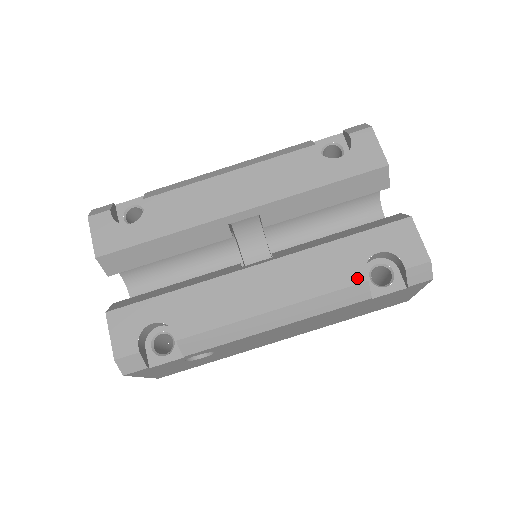
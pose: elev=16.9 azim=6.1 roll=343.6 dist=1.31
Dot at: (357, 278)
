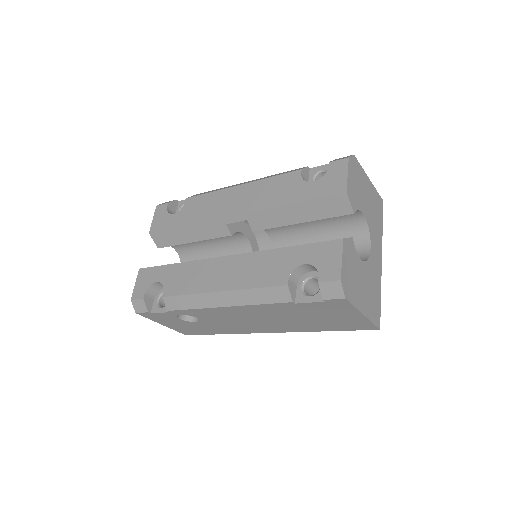
Dot at: (281, 281)
